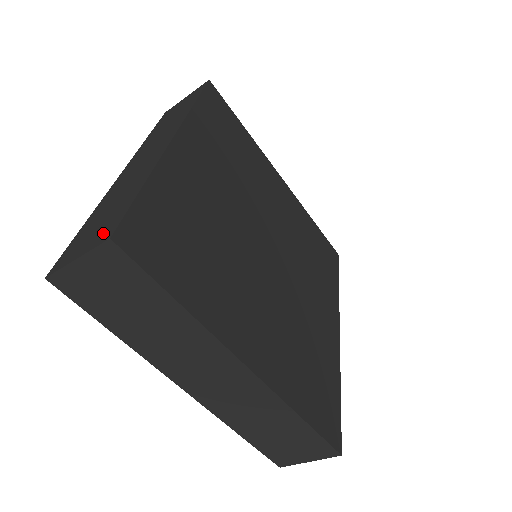
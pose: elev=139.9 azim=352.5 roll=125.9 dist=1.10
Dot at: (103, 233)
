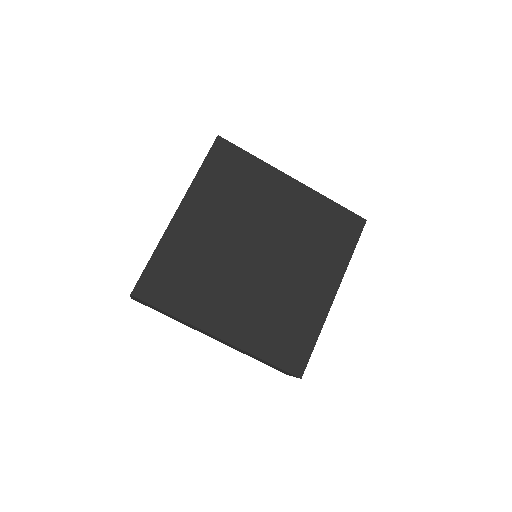
Dot at: occluded
